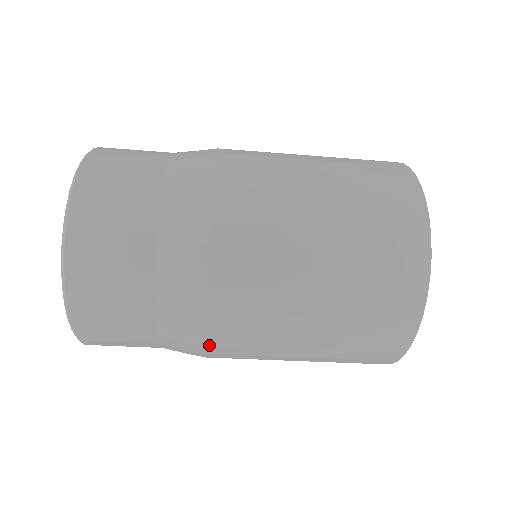
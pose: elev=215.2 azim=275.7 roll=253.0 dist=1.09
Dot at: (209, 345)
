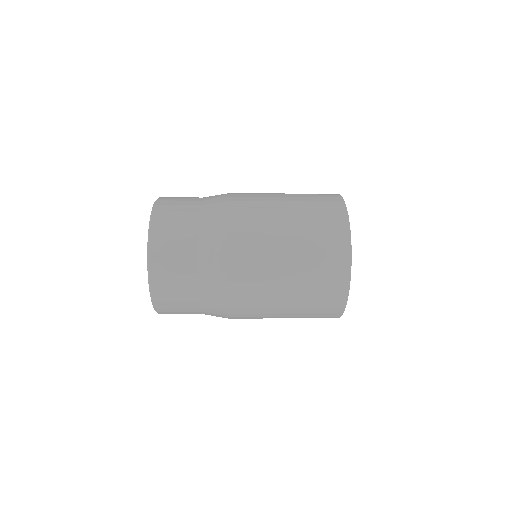
Dot at: occluded
